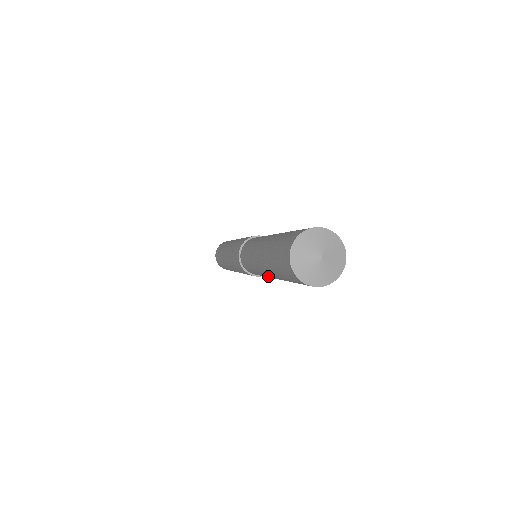
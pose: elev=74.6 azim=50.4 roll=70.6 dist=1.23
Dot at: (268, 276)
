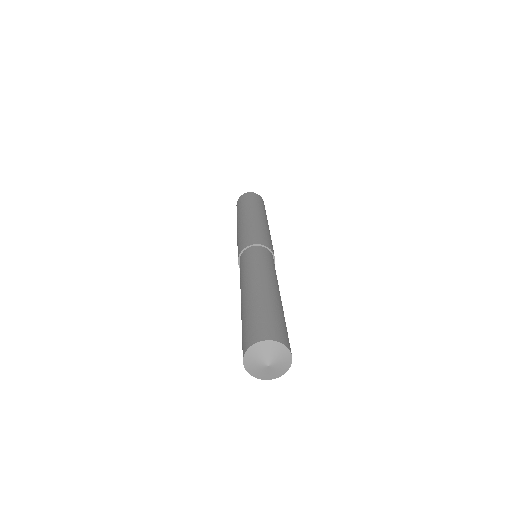
Dot at: occluded
